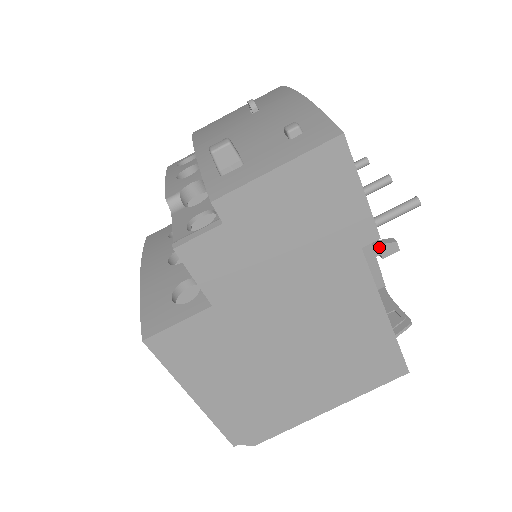
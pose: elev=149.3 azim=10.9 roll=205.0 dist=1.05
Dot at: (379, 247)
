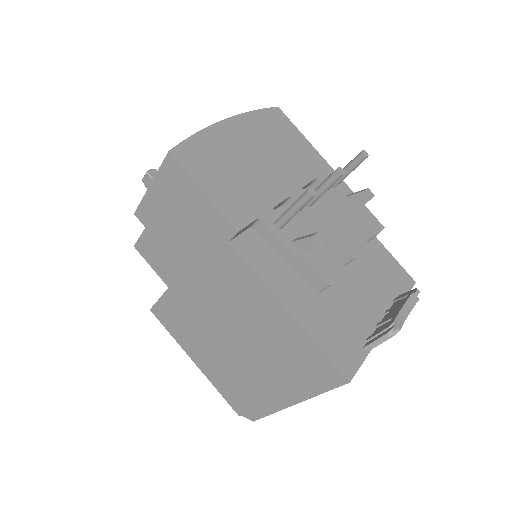
Dot at: (299, 242)
